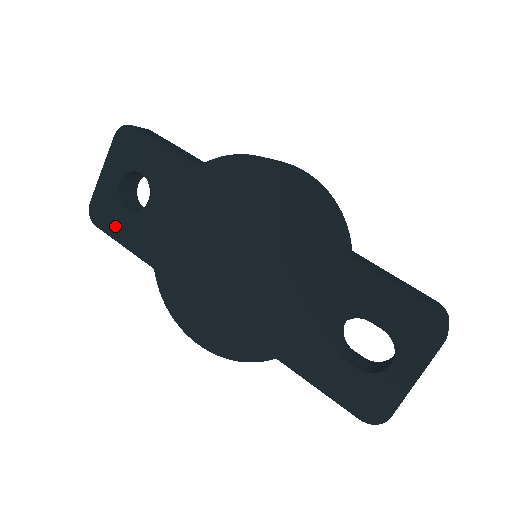
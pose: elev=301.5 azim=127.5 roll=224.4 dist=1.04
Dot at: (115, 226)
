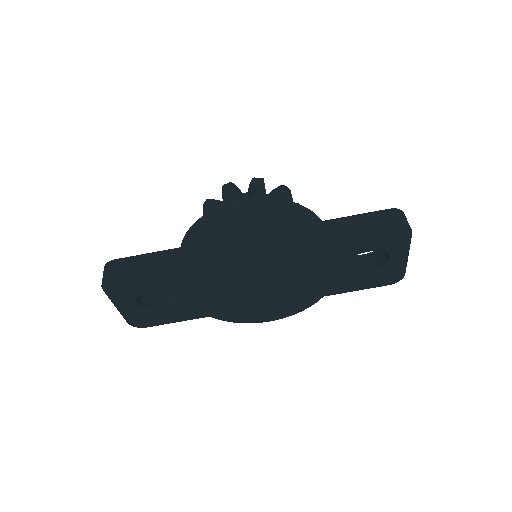
Dot at: (160, 320)
